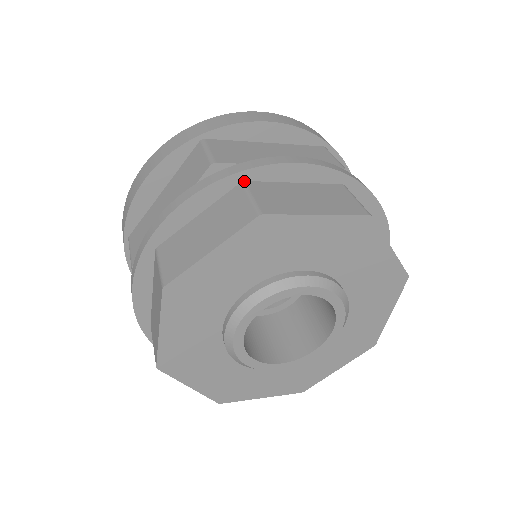
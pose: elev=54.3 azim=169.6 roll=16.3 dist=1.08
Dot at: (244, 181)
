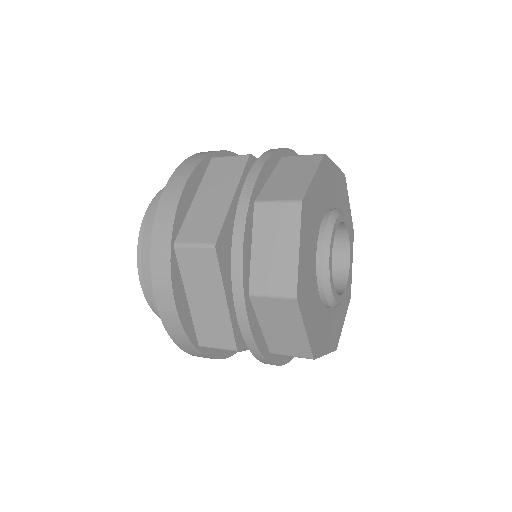
Dot at: (283, 156)
